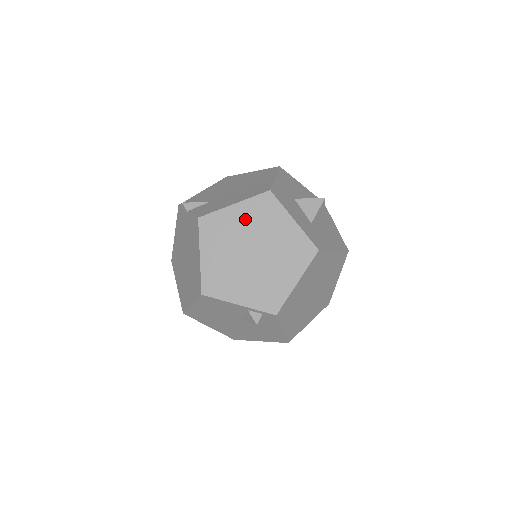
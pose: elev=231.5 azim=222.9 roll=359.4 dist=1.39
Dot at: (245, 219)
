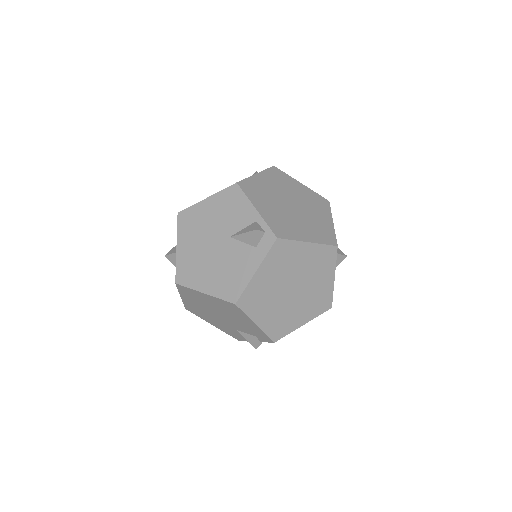
Dot at: (302, 193)
